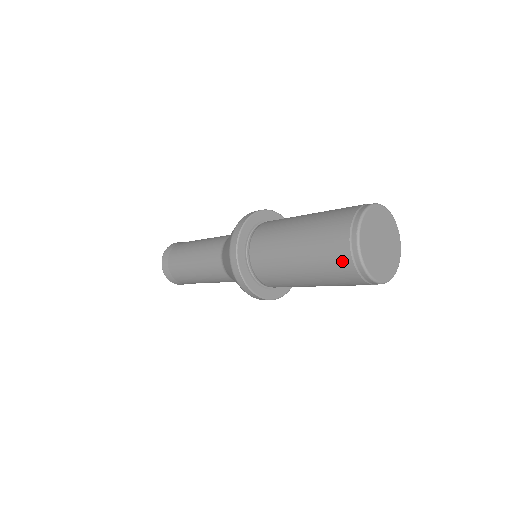
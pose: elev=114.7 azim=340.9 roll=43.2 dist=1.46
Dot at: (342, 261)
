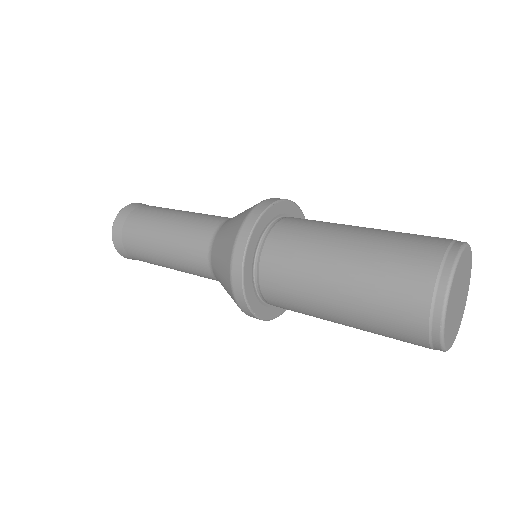
Dot at: (420, 267)
